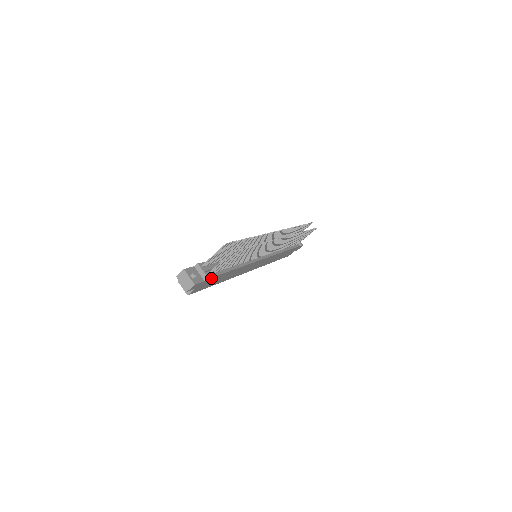
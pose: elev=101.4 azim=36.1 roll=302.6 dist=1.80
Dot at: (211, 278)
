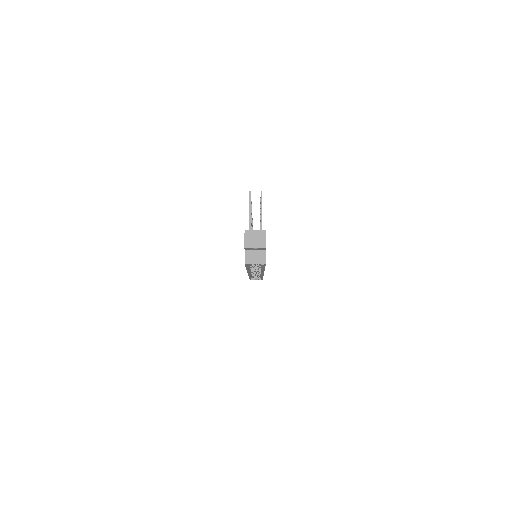
Dot at: occluded
